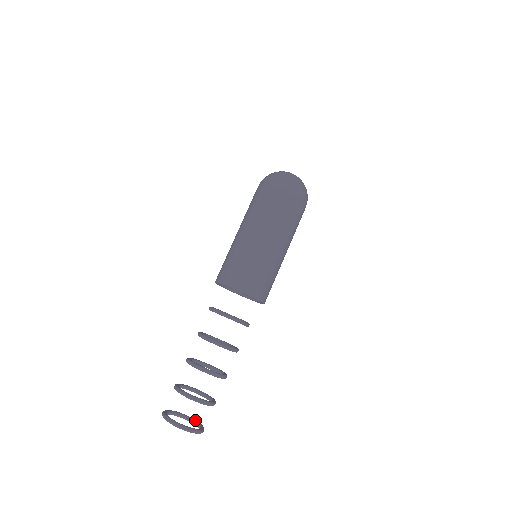
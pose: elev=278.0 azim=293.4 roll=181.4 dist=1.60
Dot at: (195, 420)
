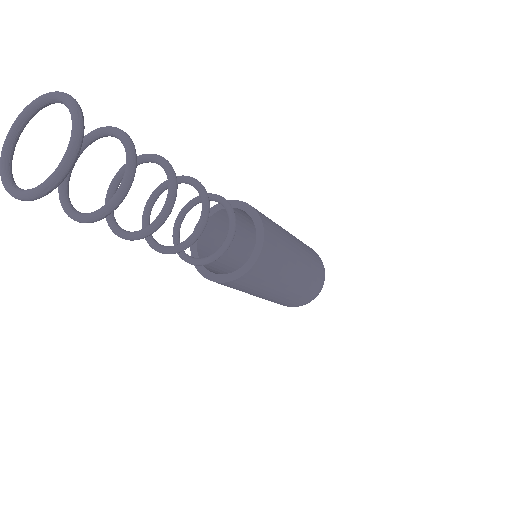
Dot at: occluded
